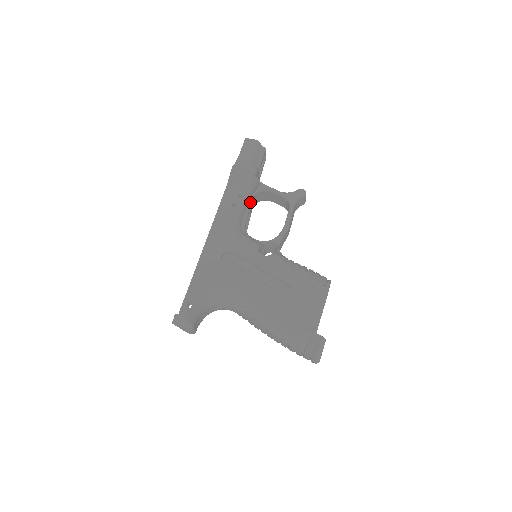
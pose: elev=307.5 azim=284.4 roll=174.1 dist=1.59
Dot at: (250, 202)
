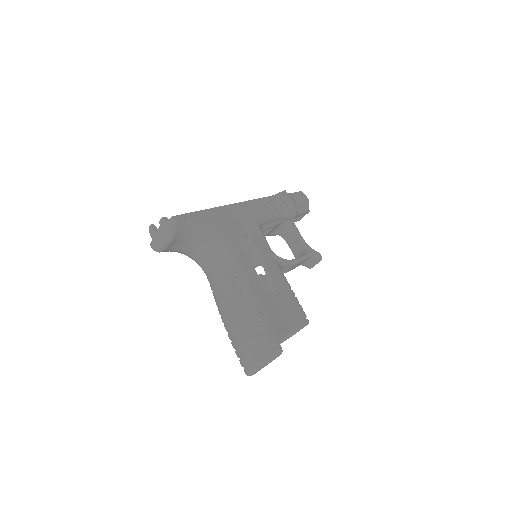
Dot at: (279, 222)
